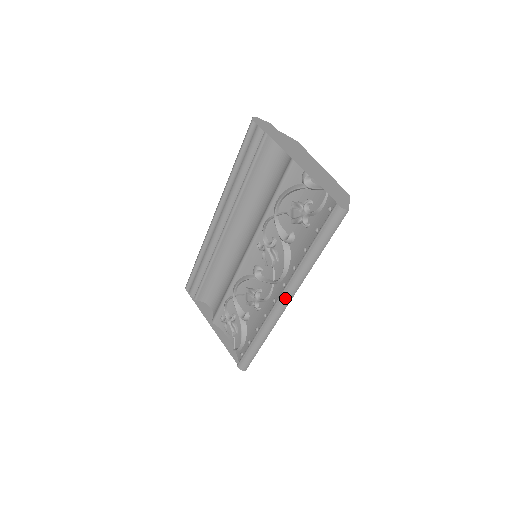
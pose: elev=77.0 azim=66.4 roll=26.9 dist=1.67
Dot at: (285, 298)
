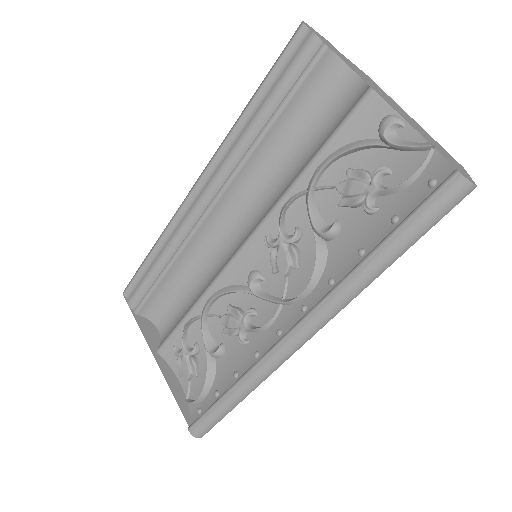
Dot at: (305, 331)
